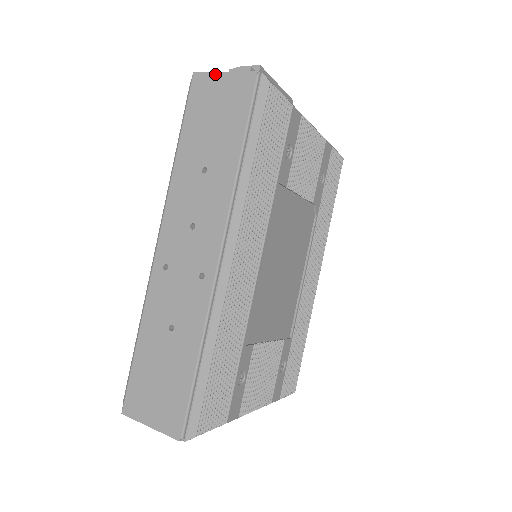
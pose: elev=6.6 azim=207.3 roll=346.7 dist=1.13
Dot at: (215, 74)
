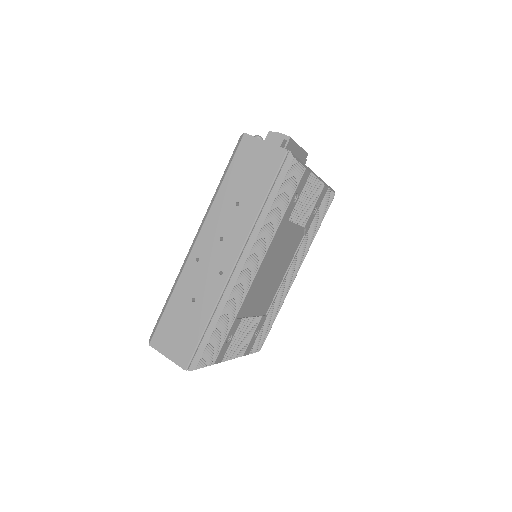
Dot at: (259, 140)
